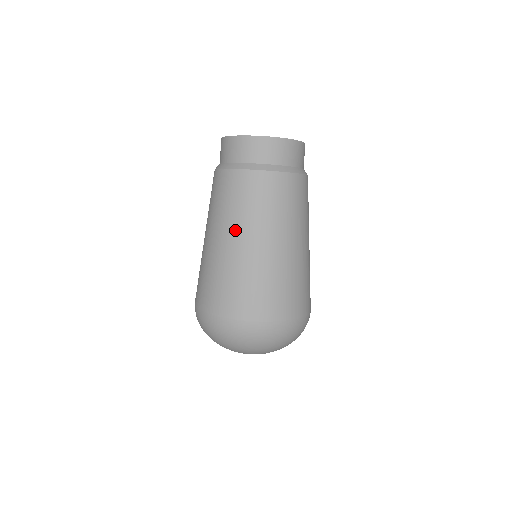
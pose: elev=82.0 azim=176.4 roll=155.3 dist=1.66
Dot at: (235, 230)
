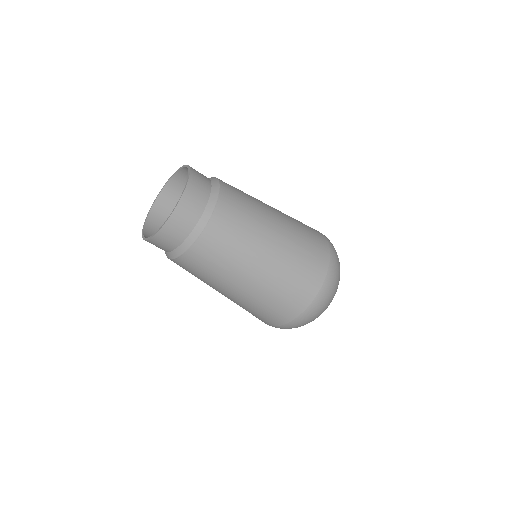
Dot at: (218, 288)
